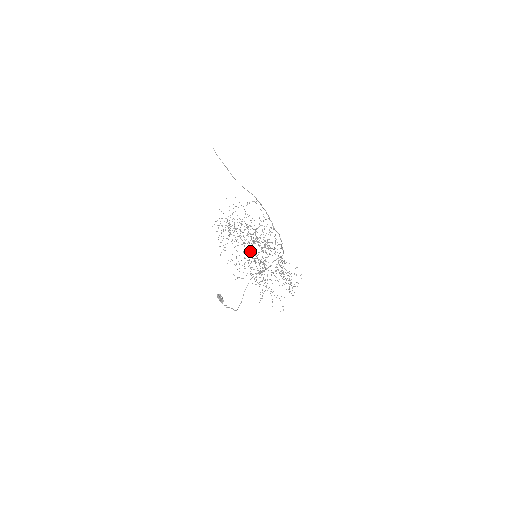
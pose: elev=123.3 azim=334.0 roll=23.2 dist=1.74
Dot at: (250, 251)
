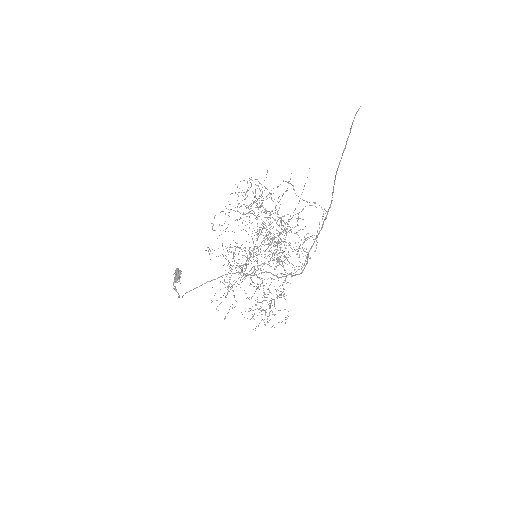
Dot at: occluded
